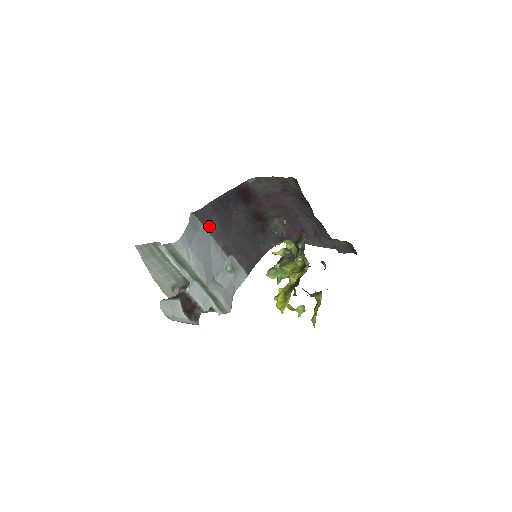
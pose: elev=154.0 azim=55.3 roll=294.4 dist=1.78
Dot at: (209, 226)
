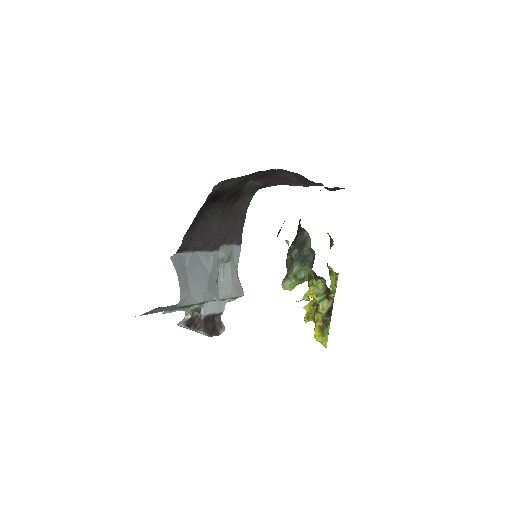
Dot at: (191, 248)
